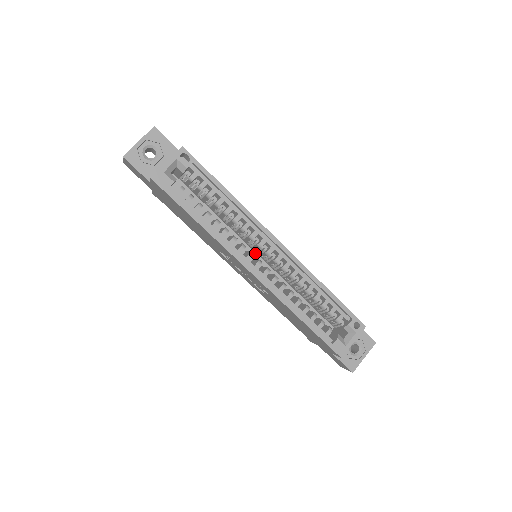
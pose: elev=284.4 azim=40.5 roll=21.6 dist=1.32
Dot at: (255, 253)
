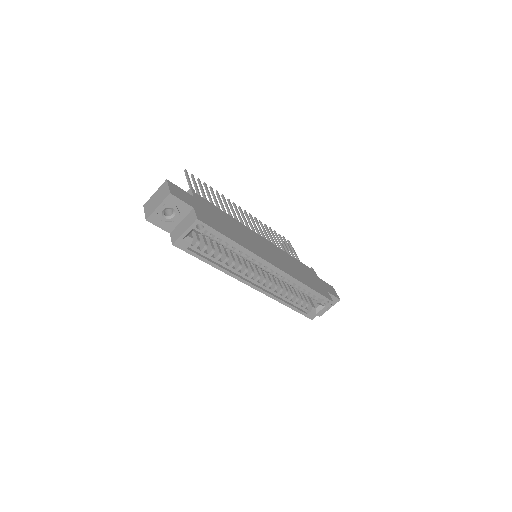
Dot at: occluded
